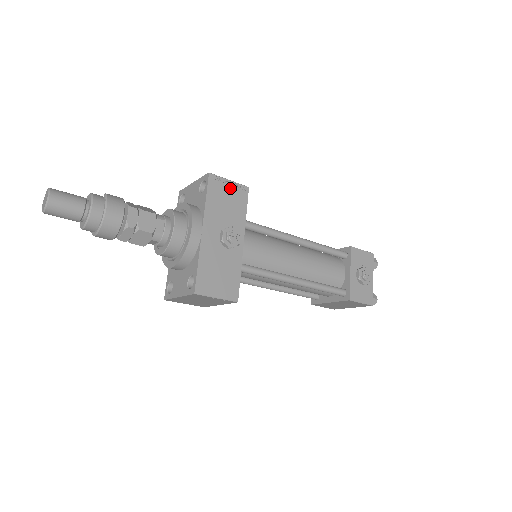
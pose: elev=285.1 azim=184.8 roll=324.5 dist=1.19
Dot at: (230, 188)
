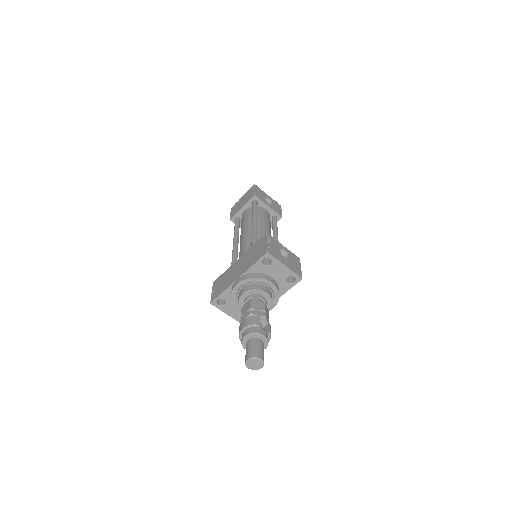
Dot at: occluded
